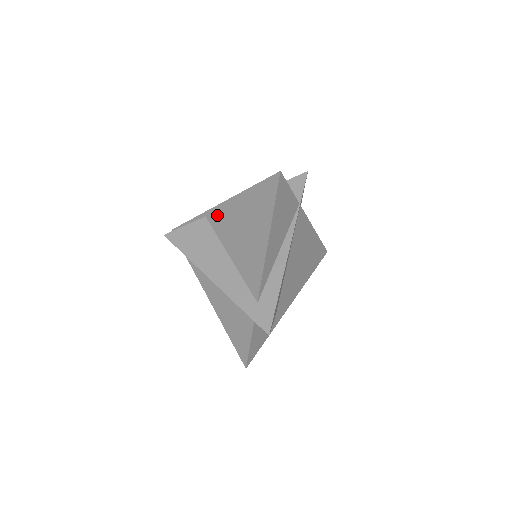
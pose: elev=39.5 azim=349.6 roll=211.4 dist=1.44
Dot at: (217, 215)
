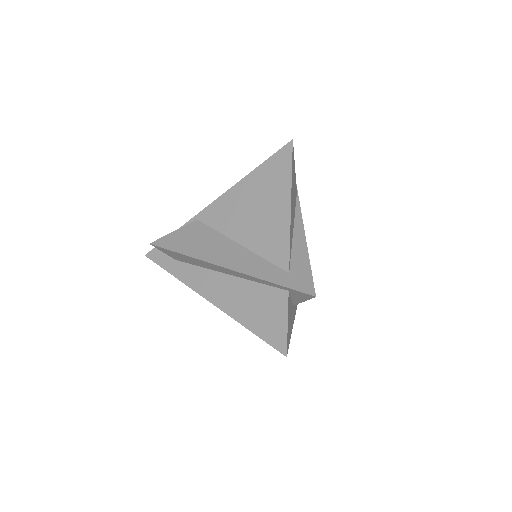
Dot at: (214, 211)
